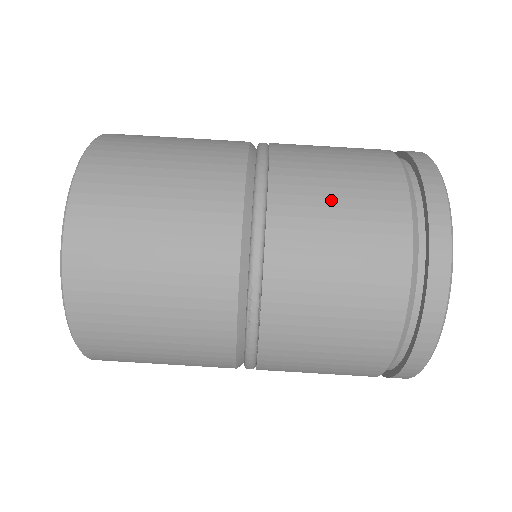
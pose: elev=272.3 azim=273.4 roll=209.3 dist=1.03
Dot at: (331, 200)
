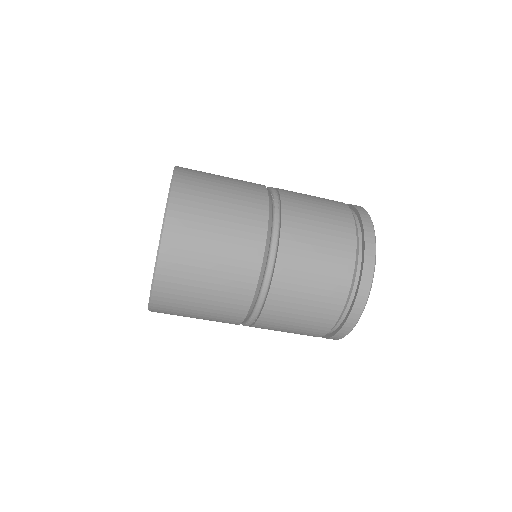
Dot at: (308, 282)
